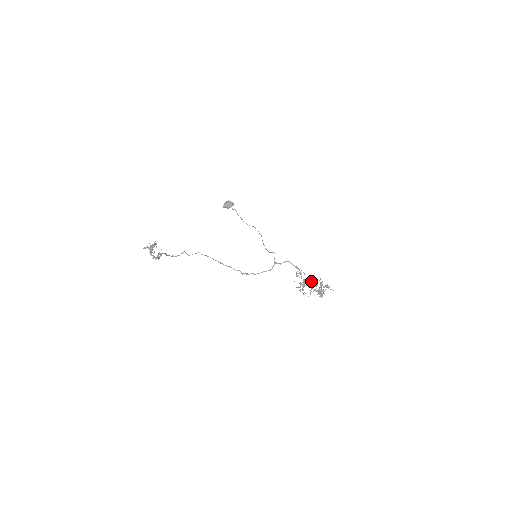
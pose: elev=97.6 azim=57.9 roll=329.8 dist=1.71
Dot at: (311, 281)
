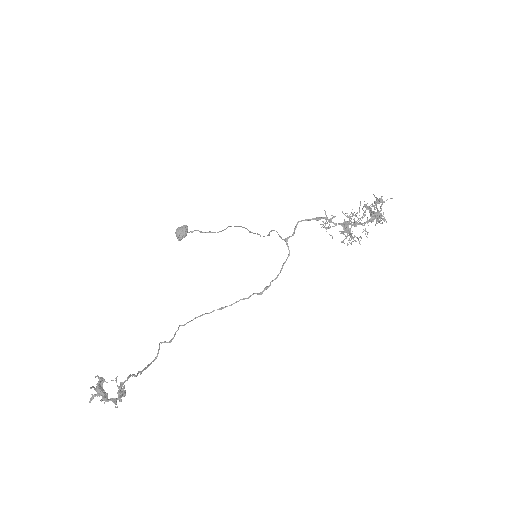
Dot at: (351, 216)
